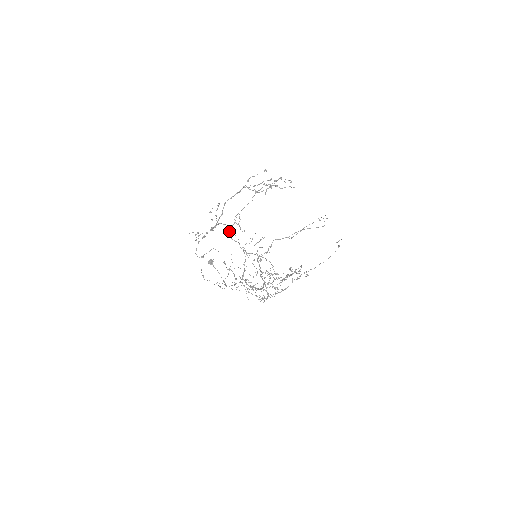
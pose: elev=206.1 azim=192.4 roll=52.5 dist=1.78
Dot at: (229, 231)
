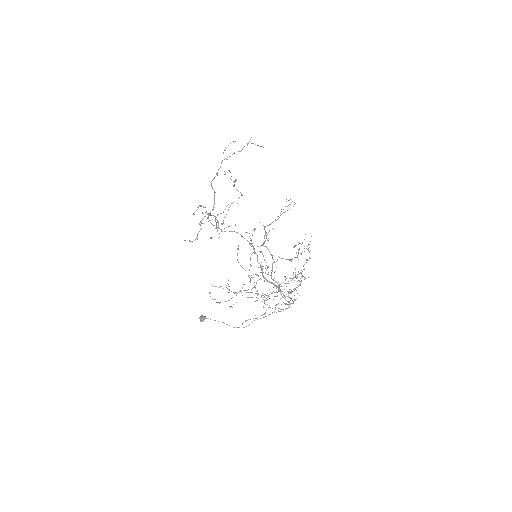
Dot at: (221, 230)
